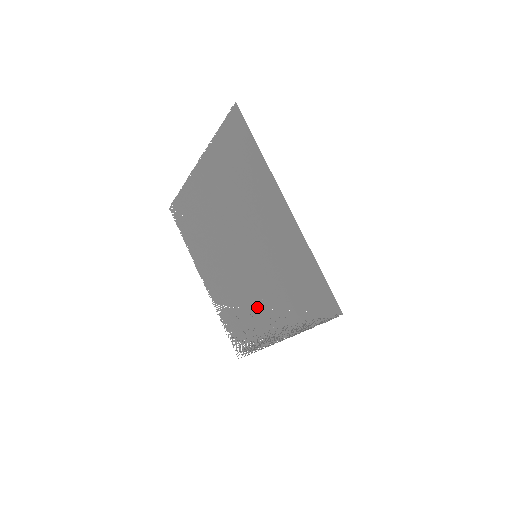
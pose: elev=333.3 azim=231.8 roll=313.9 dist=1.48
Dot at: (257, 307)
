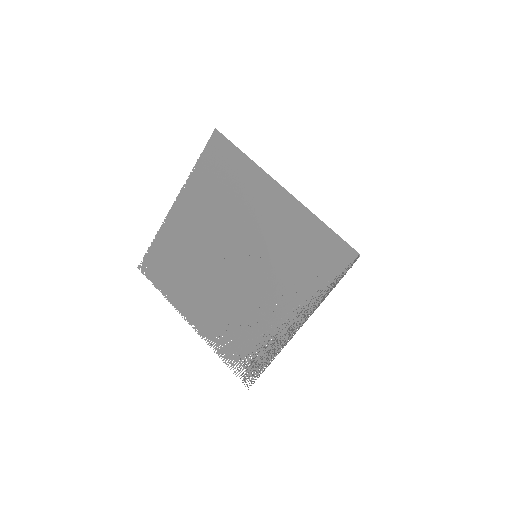
Dot at: (265, 309)
